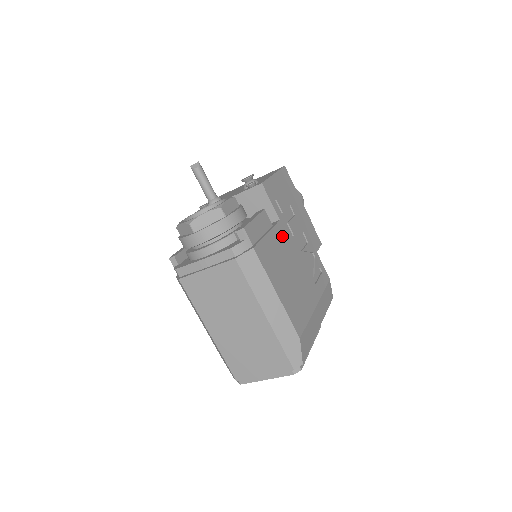
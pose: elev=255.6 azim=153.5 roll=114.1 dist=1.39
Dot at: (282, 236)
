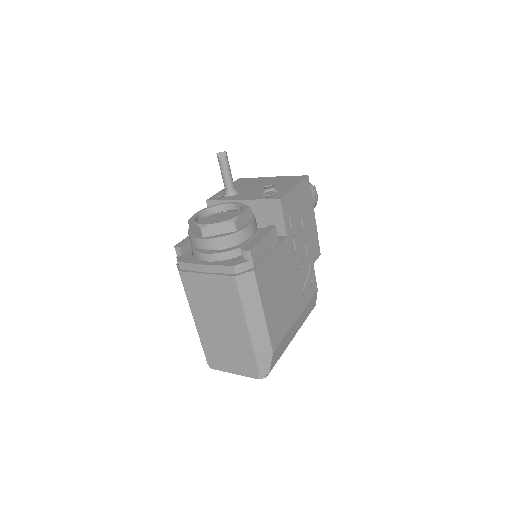
Dot at: (285, 253)
